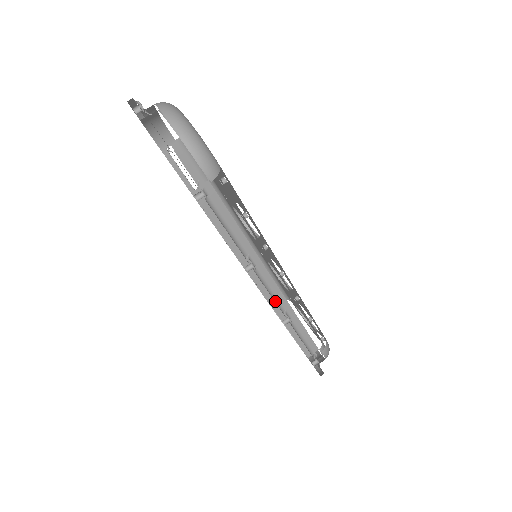
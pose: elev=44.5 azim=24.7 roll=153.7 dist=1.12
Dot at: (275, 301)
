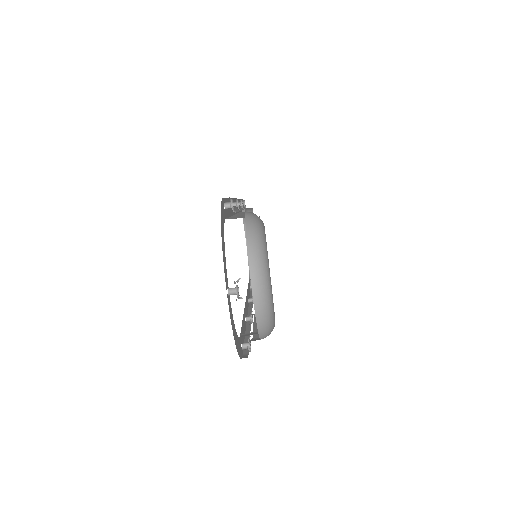
Dot at: occluded
